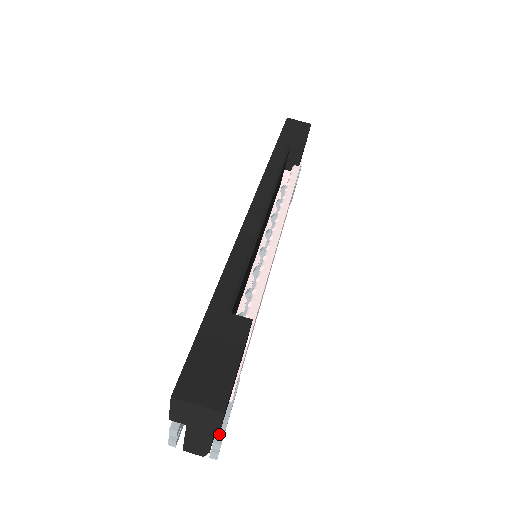
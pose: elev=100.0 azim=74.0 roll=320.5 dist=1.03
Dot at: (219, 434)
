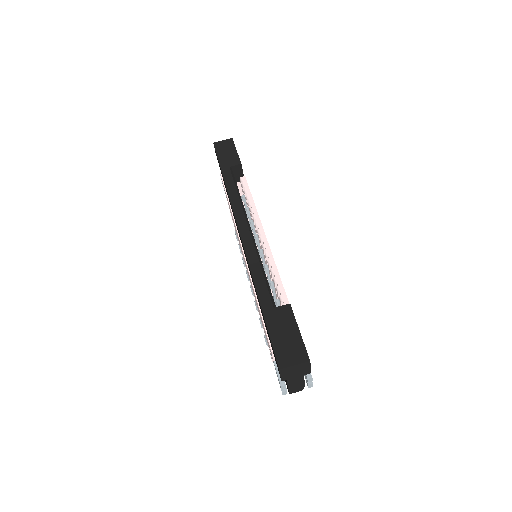
Dot at: occluded
